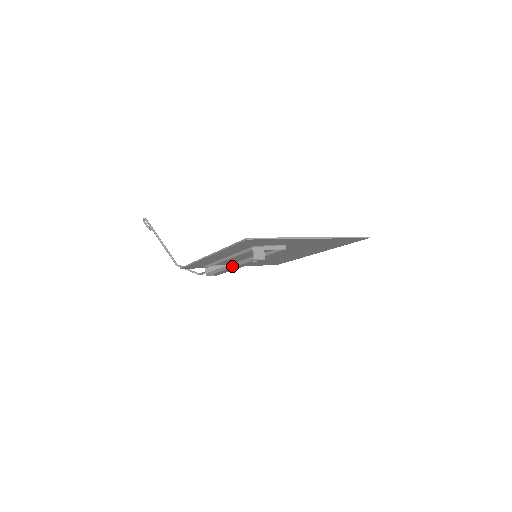
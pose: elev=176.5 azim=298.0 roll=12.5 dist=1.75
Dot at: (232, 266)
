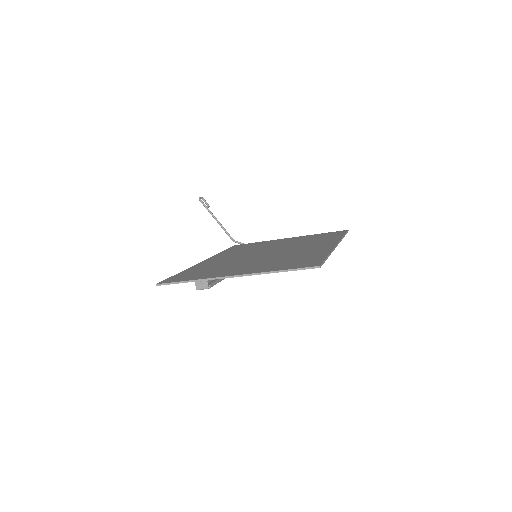
Dot at: occluded
